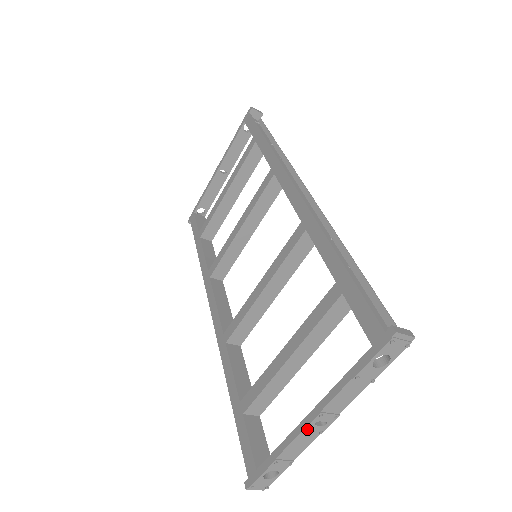
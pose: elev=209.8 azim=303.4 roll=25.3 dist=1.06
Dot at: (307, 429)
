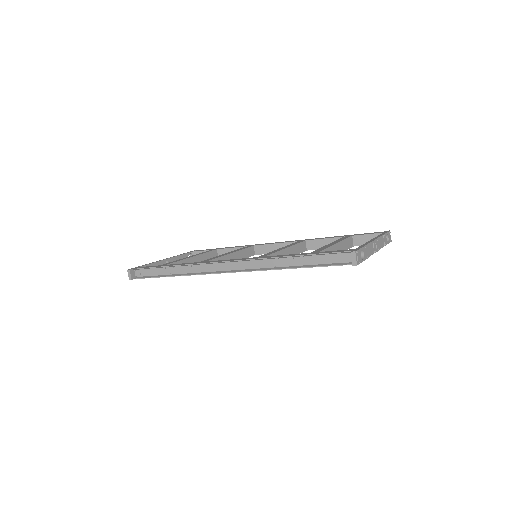
Dot at: (374, 242)
